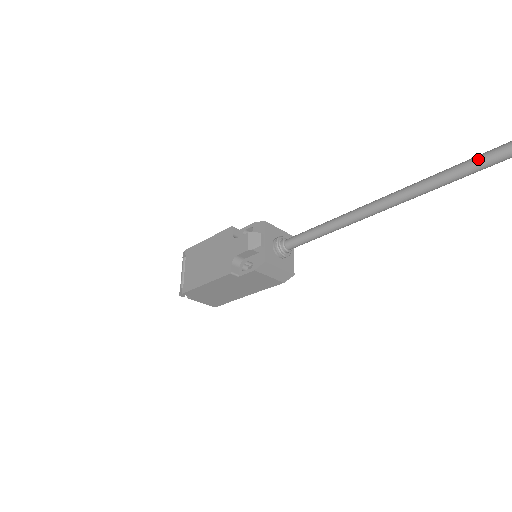
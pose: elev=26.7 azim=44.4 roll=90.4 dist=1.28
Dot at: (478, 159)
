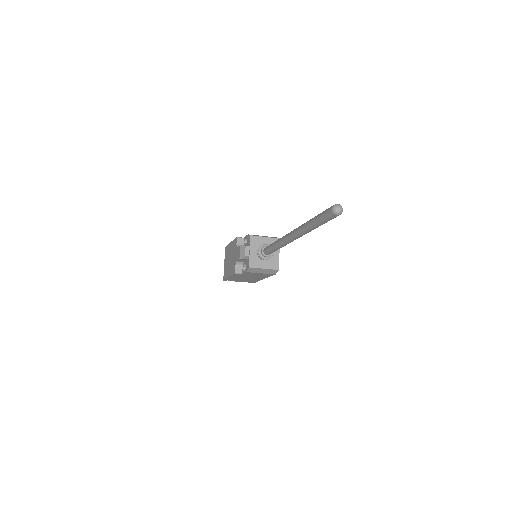
Dot at: (319, 217)
